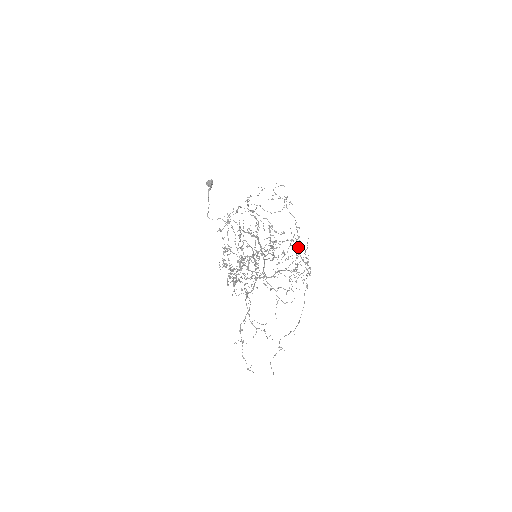
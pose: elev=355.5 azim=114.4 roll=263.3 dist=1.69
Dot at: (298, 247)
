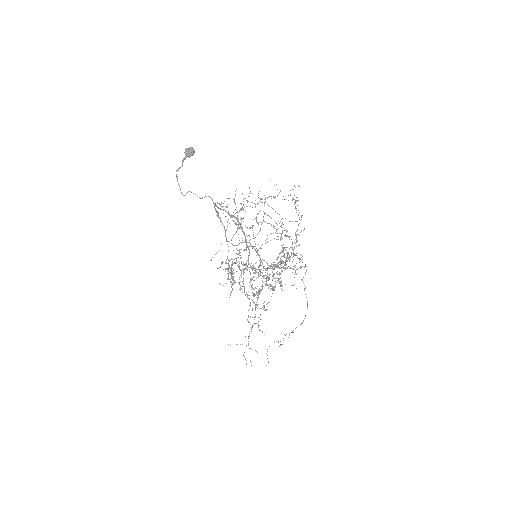
Dot at: occluded
